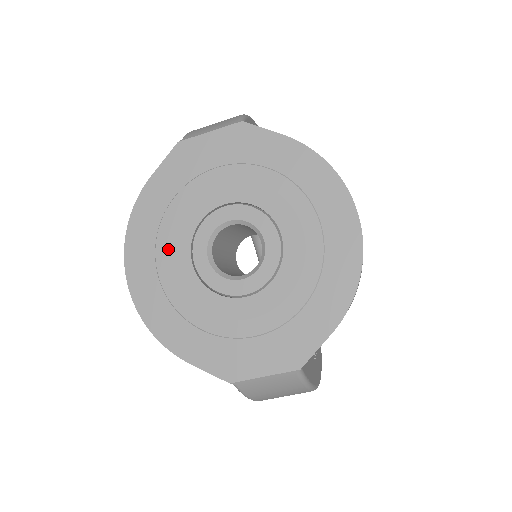
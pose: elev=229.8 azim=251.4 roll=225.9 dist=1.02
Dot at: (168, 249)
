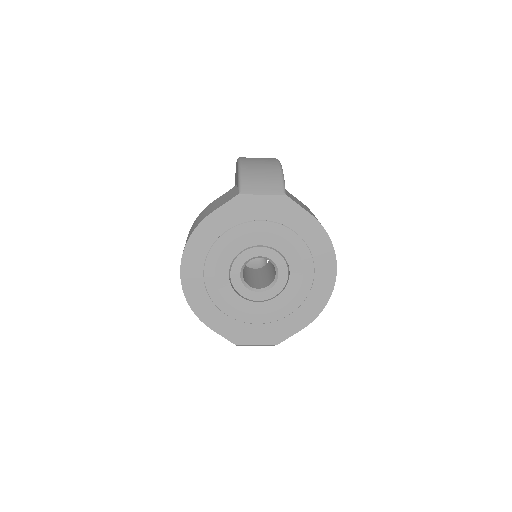
Dot at: (215, 263)
